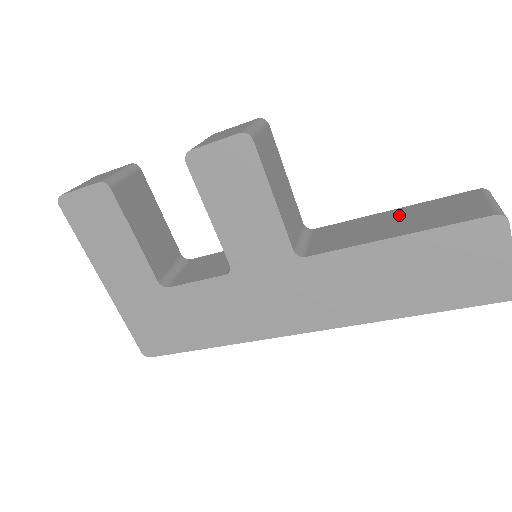
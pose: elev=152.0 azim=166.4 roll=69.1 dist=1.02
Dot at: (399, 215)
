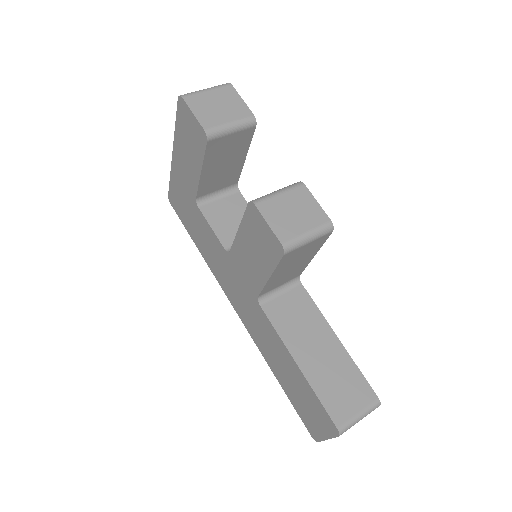
Dot at: (330, 350)
